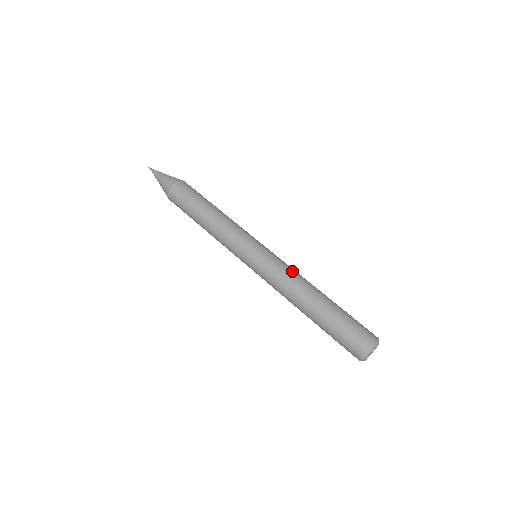
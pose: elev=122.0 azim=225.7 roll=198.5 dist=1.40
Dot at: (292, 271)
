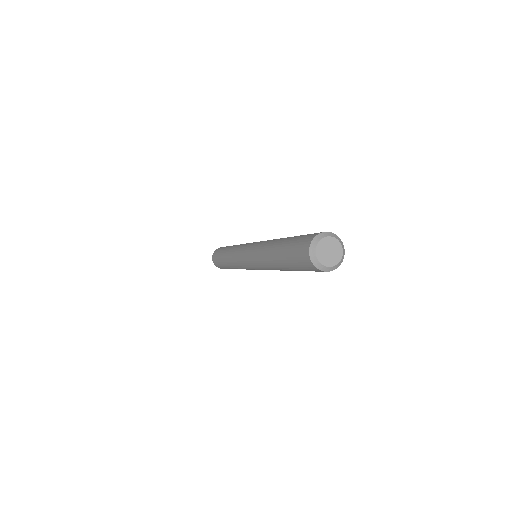
Dot at: occluded
